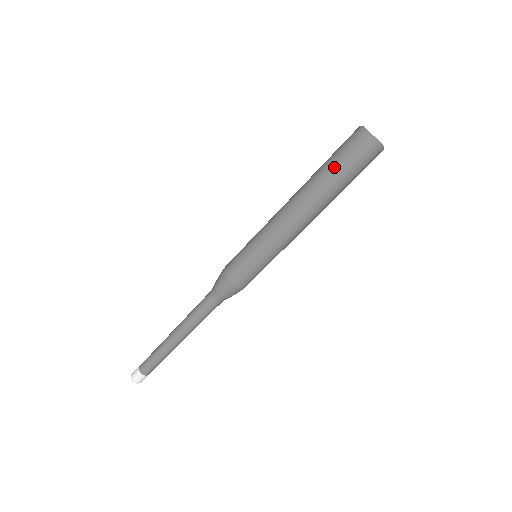
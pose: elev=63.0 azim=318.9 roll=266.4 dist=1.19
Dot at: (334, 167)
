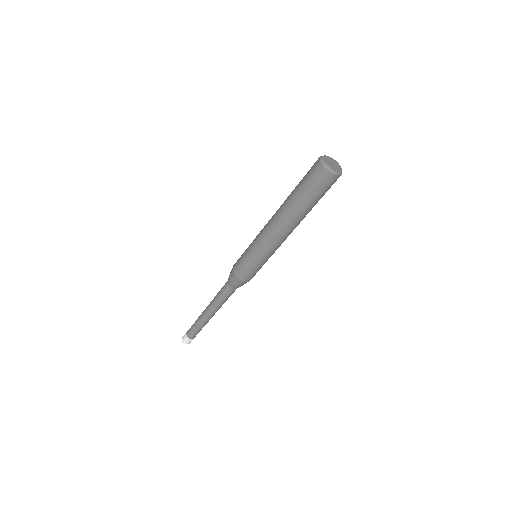
Dot at: (310, 199)
